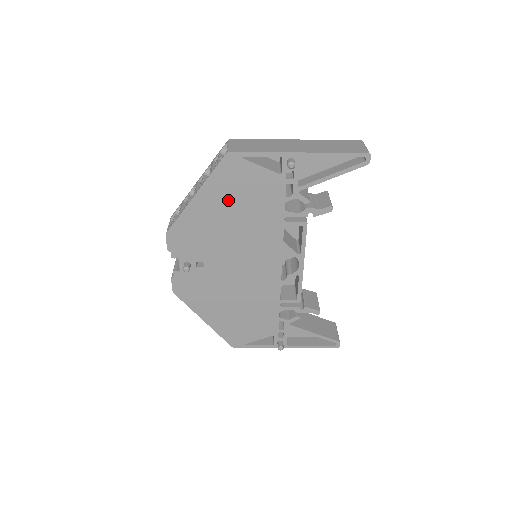
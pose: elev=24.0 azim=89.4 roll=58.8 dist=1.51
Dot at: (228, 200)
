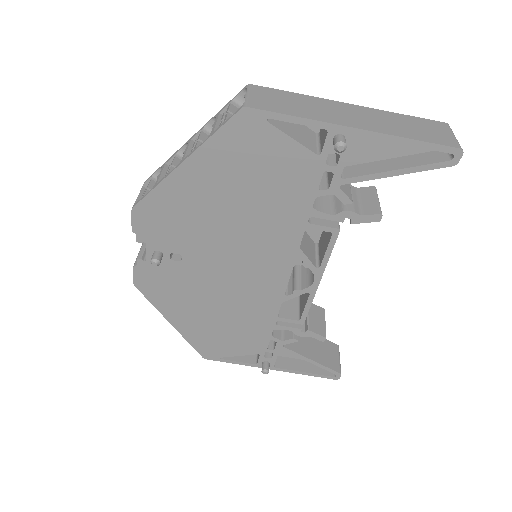
Dot at: (231, 178)
